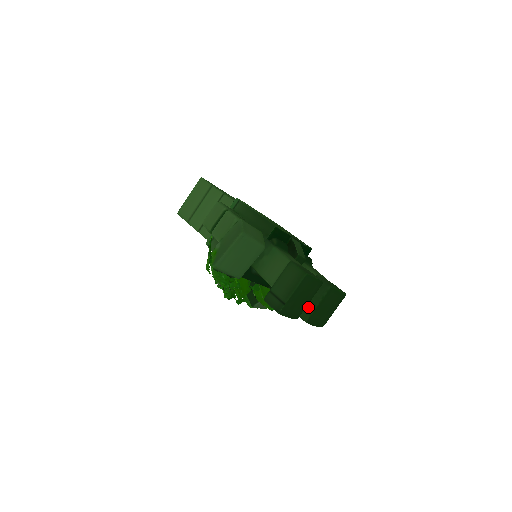
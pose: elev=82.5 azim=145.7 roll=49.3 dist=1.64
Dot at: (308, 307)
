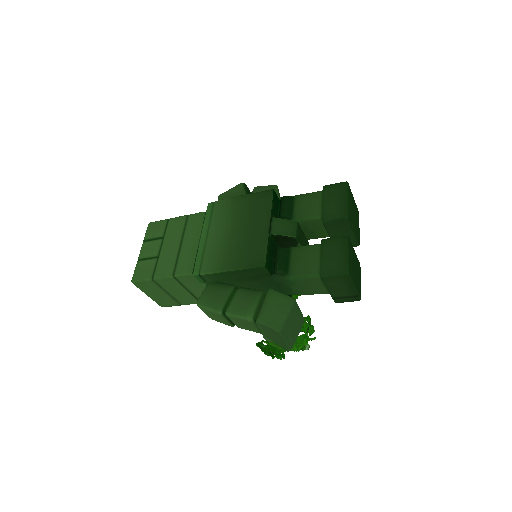
Dot at: occluded
